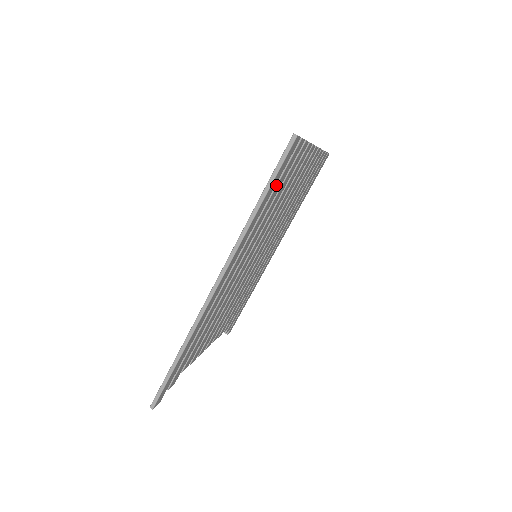
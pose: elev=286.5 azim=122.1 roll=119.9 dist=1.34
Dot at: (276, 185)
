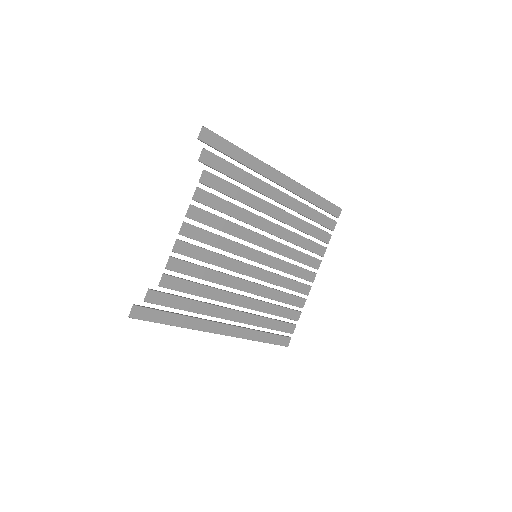
Dot at: (320, 213)
